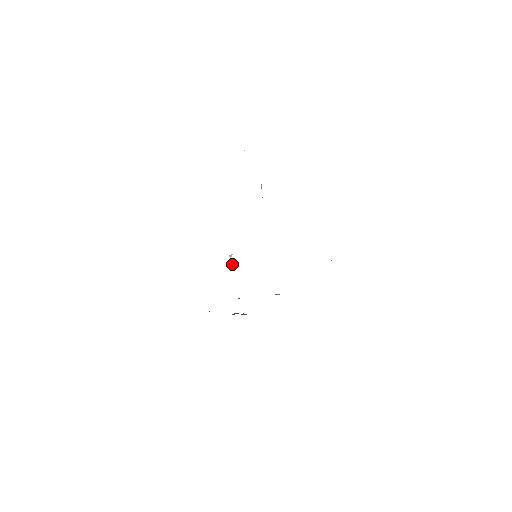
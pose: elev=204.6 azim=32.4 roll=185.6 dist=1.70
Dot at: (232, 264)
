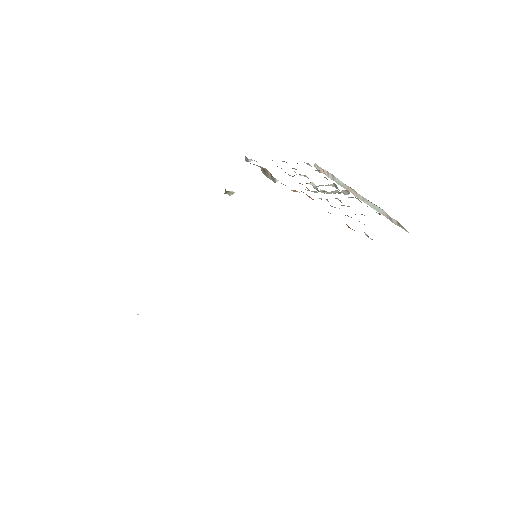
Dot at: occluded
